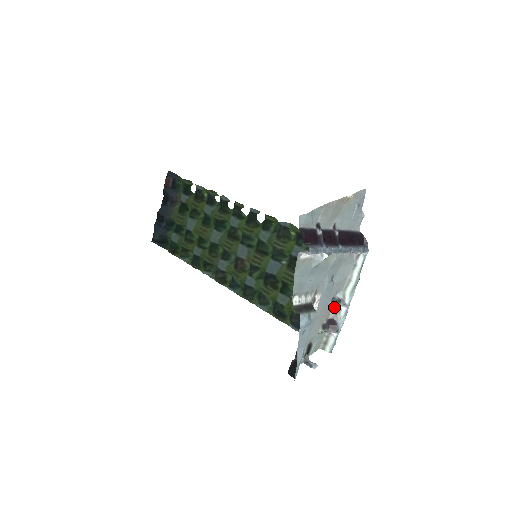
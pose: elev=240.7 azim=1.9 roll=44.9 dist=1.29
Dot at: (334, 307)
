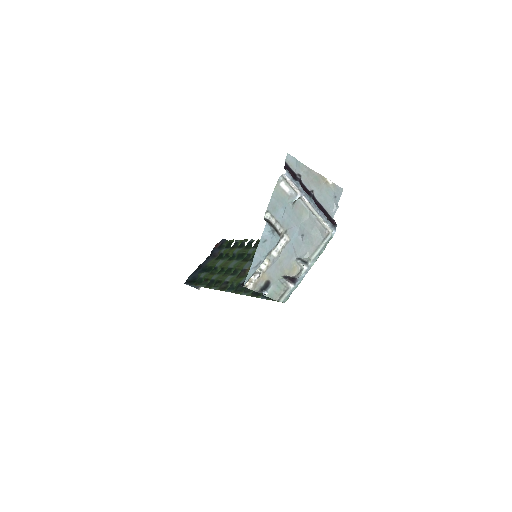
Dot at: (298, 269)
